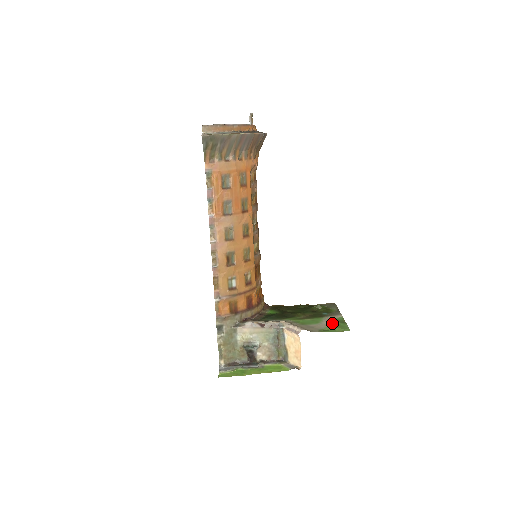
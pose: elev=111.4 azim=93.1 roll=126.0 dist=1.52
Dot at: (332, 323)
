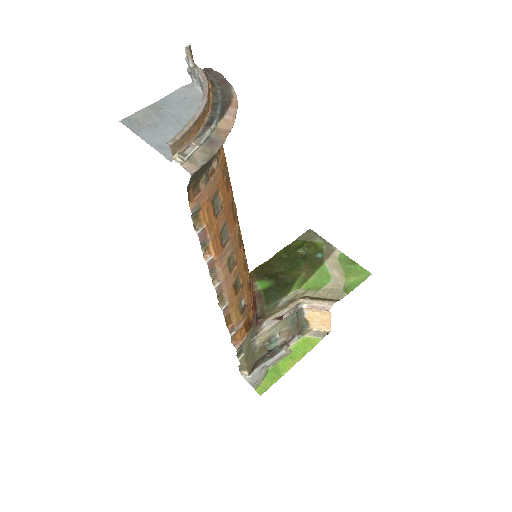
Dot at: (343, 270)
